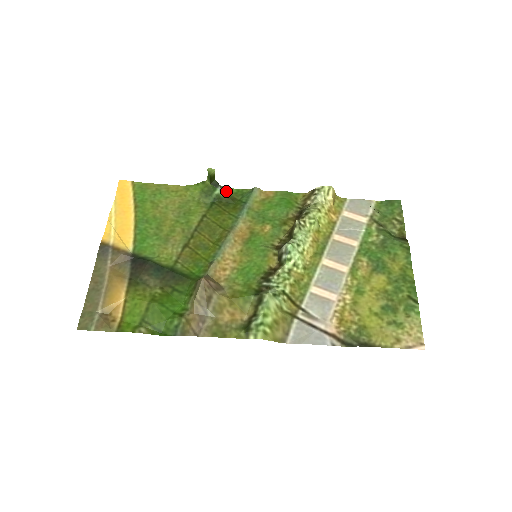
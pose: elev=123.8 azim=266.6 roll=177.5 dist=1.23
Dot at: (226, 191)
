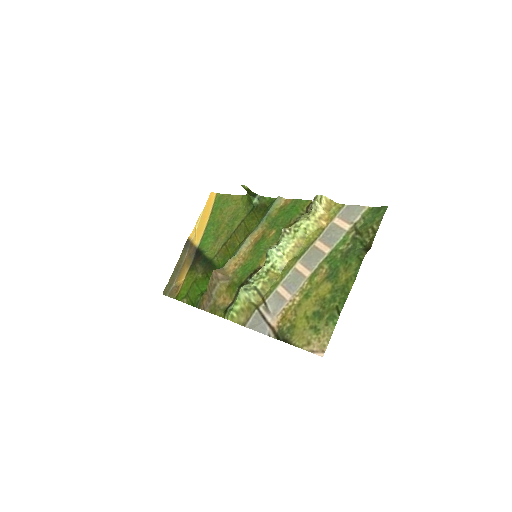
Dot at: (262, 200)
